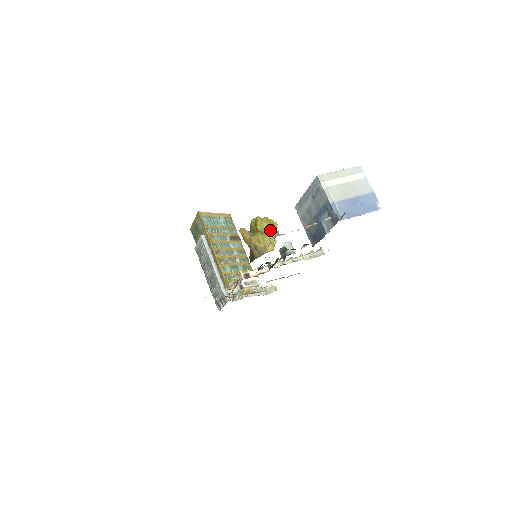
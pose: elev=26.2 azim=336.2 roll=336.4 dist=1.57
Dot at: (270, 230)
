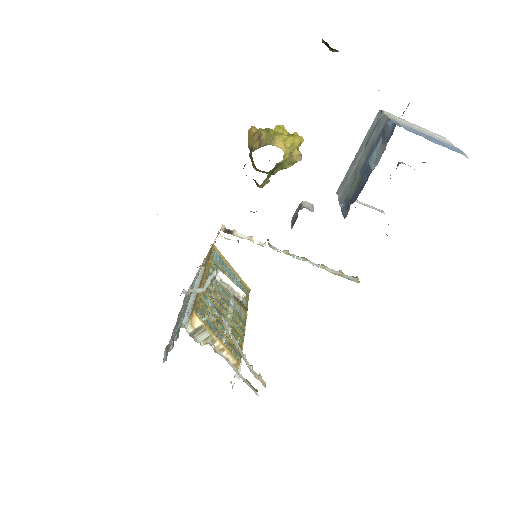
Dot at: (290, 135)
